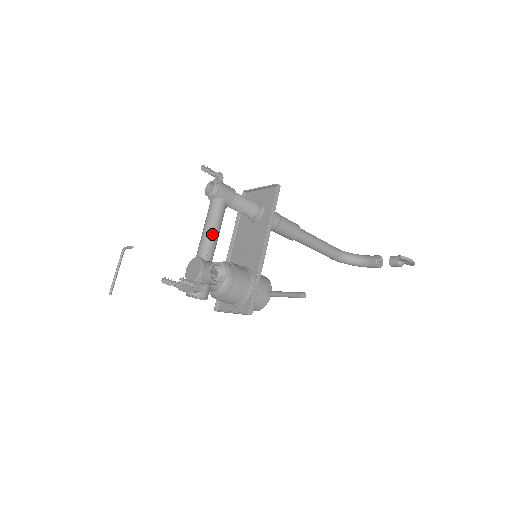
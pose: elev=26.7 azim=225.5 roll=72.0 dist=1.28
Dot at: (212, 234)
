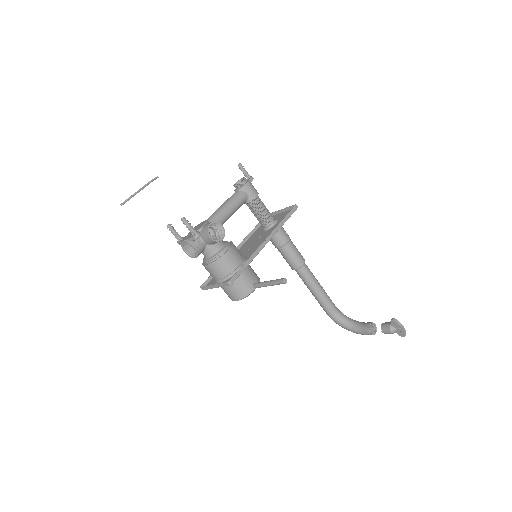
Dot at: (225, 210)
